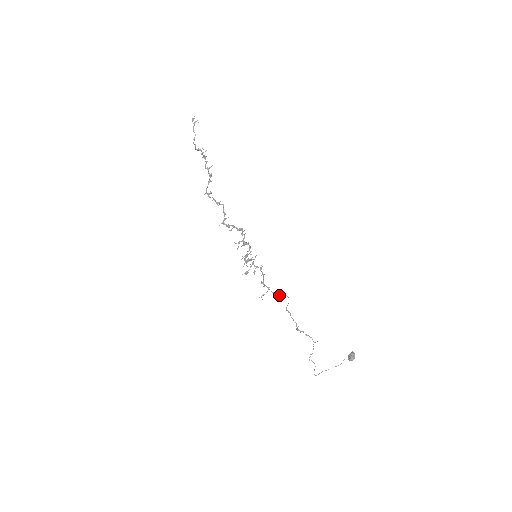
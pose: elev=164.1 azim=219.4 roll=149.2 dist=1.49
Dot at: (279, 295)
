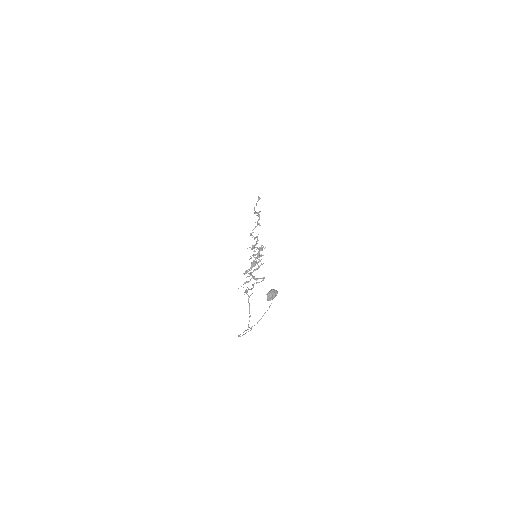
Dot at: (257, 278)
